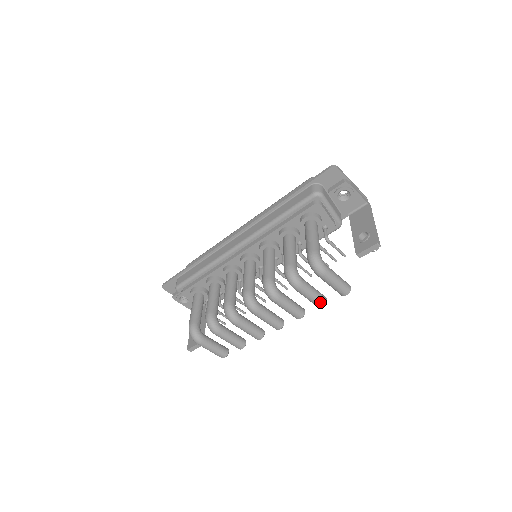
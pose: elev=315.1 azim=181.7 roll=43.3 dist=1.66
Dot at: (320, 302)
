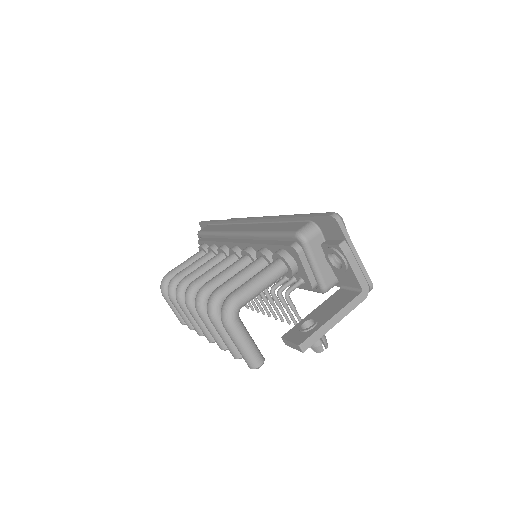
Dot at: (232, 351)
